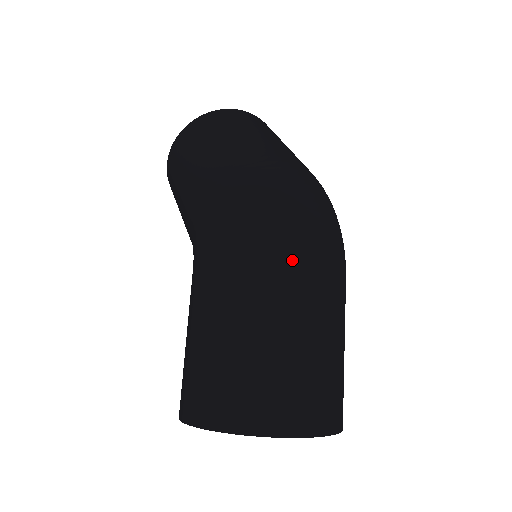
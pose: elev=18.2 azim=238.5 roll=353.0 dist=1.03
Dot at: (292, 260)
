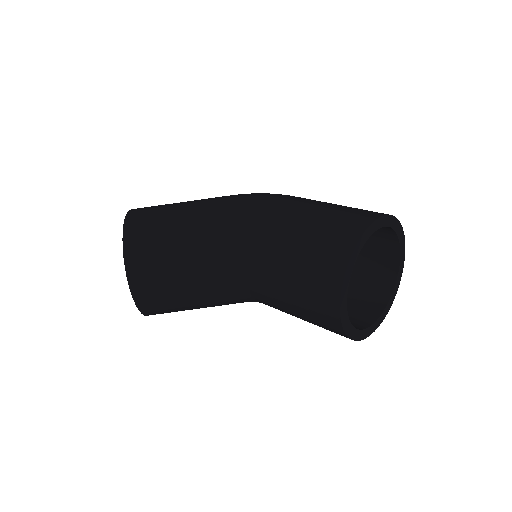
Dot at: occluded
